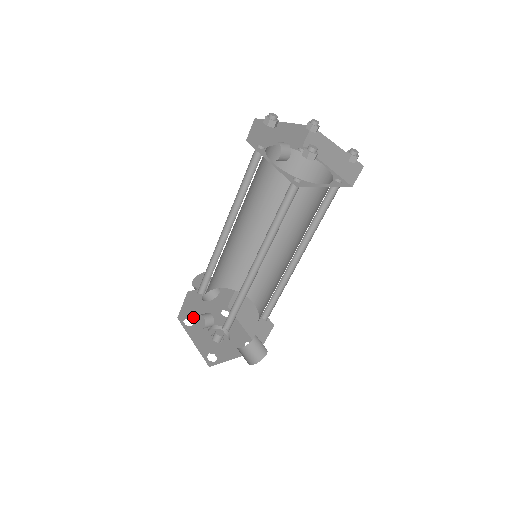
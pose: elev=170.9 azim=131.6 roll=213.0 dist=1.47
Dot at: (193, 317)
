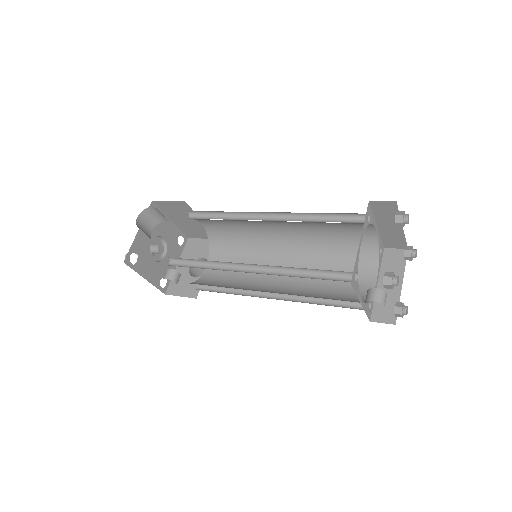
Dot at: (134, 247)
